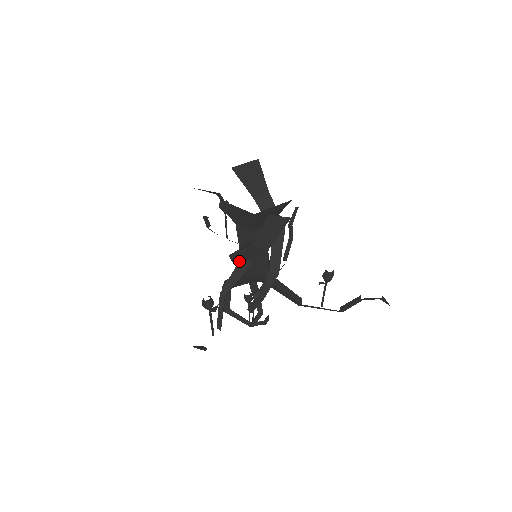
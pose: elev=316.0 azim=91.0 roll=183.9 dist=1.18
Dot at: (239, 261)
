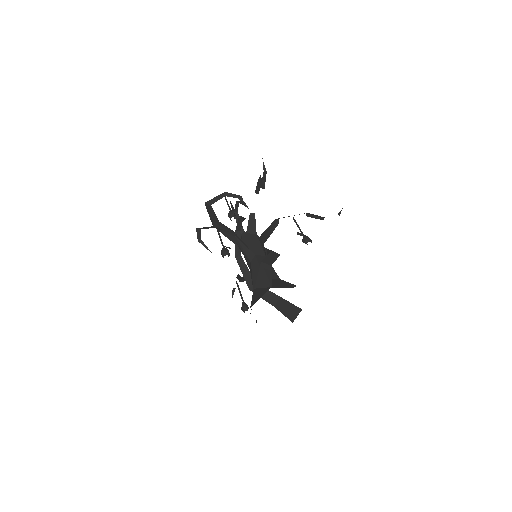
Dot at: occluded
